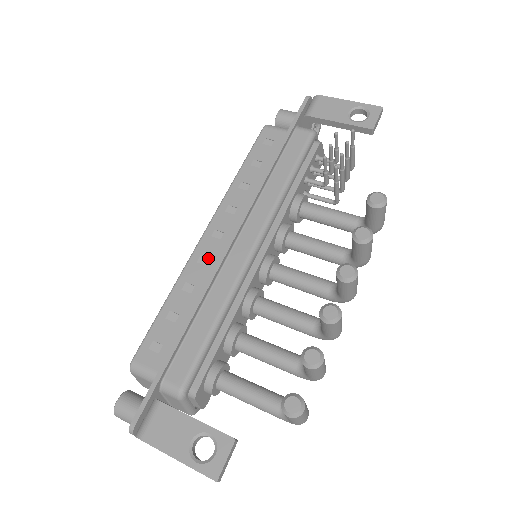
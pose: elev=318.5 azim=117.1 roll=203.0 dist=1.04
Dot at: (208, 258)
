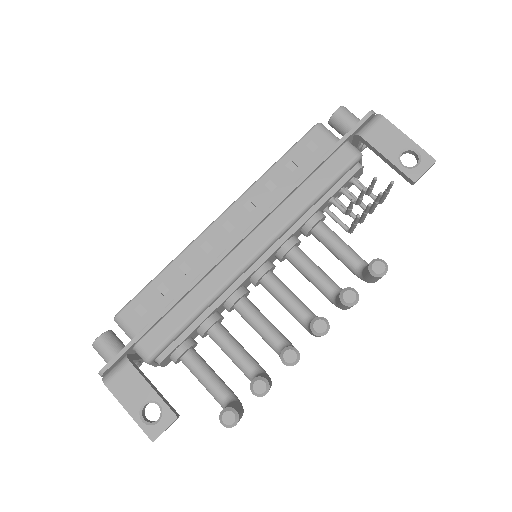
Dot at: (212, 246)
